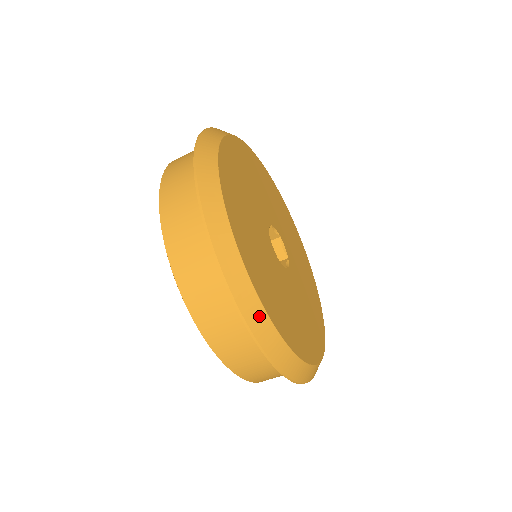
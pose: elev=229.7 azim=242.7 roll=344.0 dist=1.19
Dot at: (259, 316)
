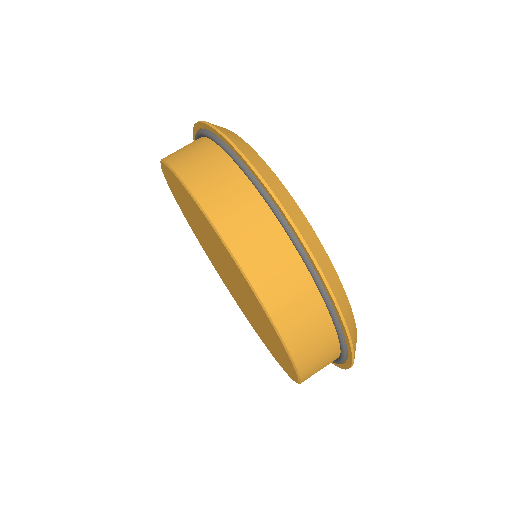
Dot at: (267, 171)
